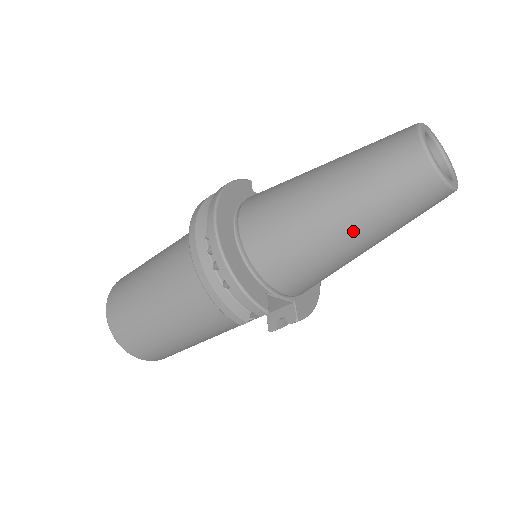
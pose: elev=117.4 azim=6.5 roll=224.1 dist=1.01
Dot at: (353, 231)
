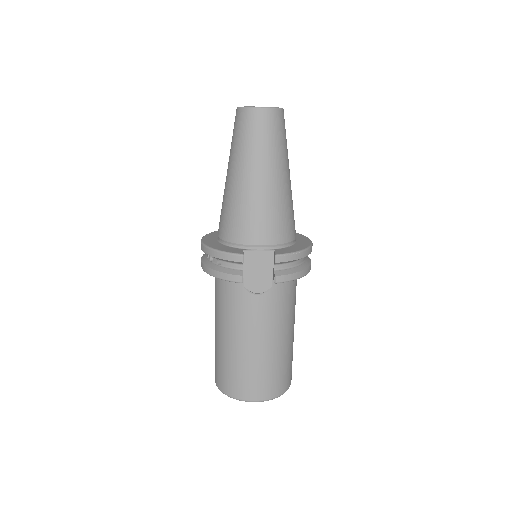
Dot at: (245, 171)
